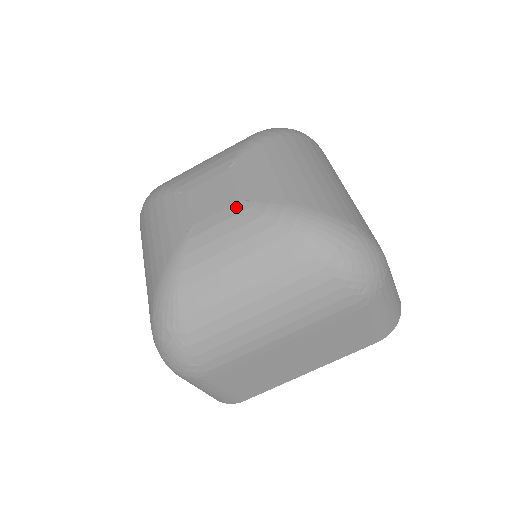
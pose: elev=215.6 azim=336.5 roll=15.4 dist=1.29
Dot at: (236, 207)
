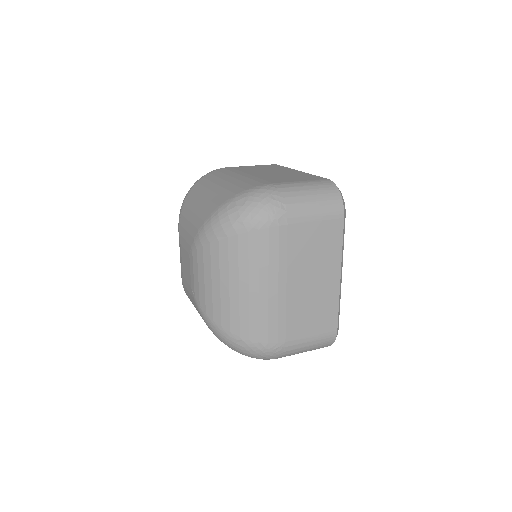
Dot at: (191, 290)
